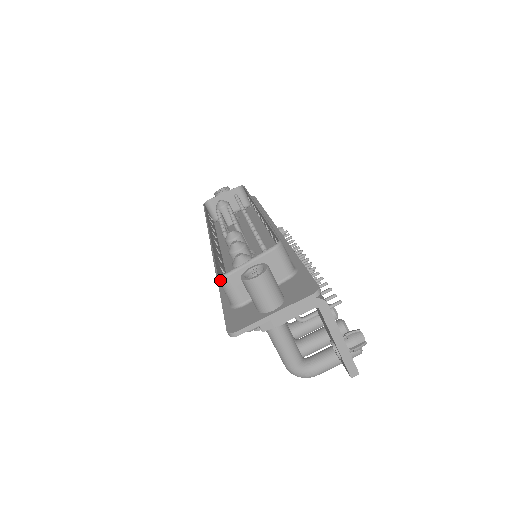
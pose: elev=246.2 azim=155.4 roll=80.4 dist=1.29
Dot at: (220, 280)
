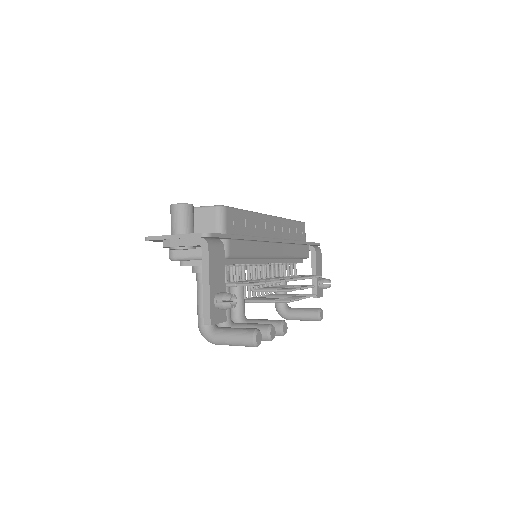
Dot at: occluded
